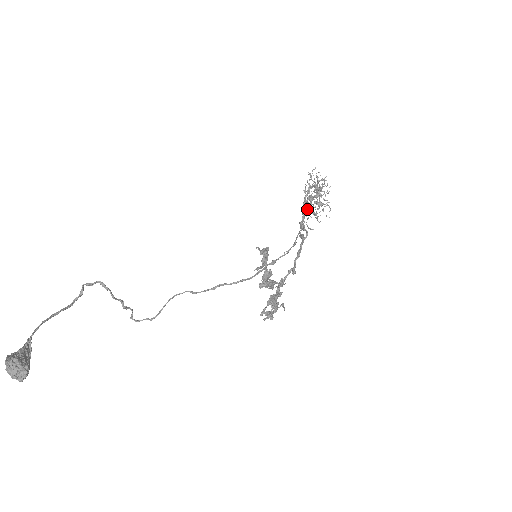
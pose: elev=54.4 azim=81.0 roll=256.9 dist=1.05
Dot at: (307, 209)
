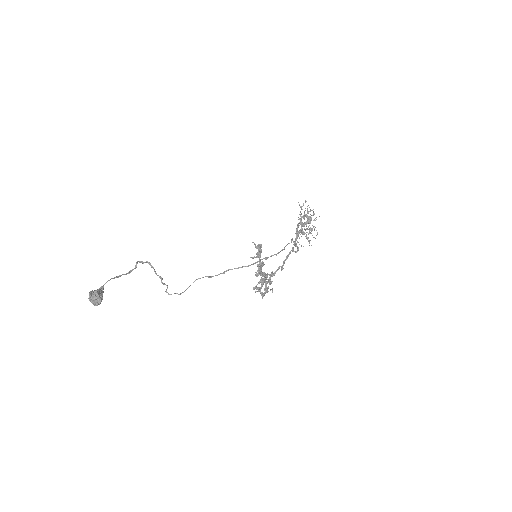
Dot at: (301, 233)
